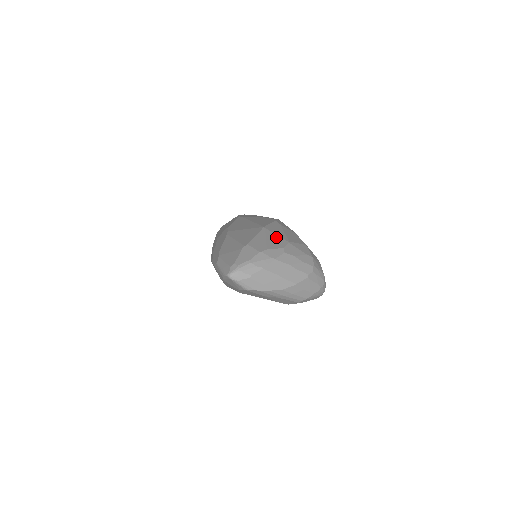
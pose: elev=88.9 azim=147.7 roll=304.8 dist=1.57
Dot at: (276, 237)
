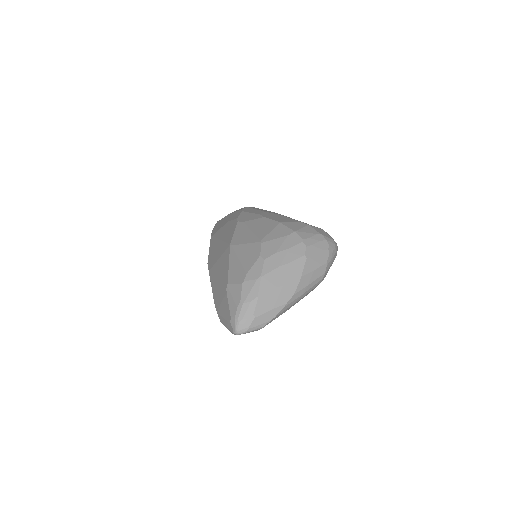
Dot at: (246, 248)
